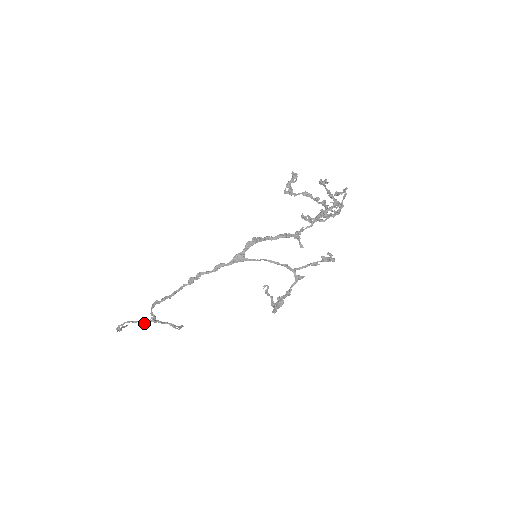
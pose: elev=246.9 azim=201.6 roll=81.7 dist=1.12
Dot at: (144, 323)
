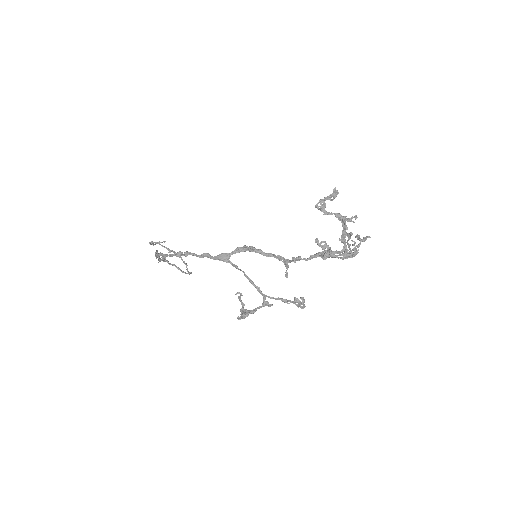
Dot at: (169, 251)
